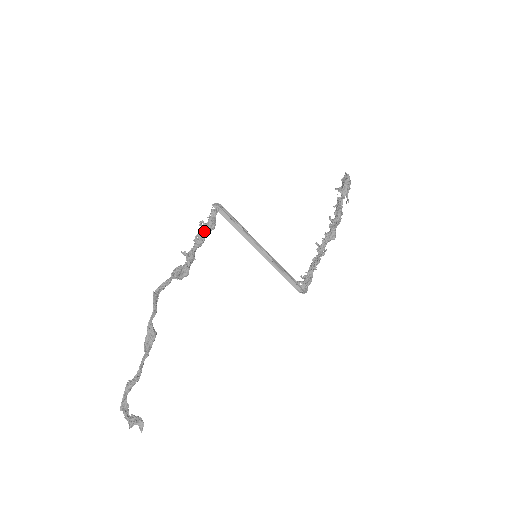
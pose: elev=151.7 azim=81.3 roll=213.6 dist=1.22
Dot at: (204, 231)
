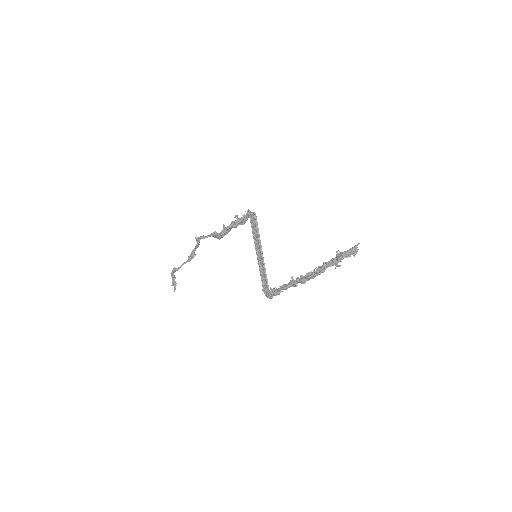
Dot at: (236, 222)
